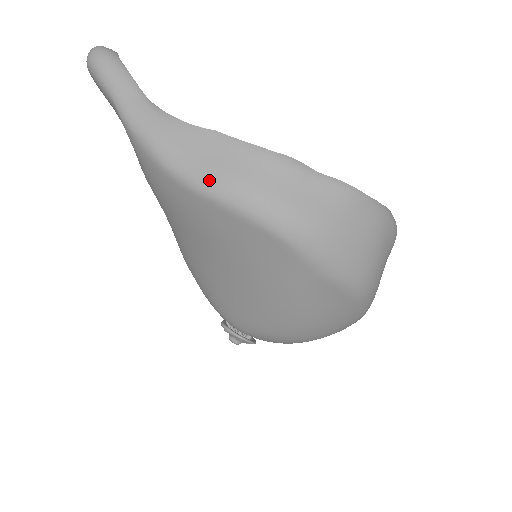
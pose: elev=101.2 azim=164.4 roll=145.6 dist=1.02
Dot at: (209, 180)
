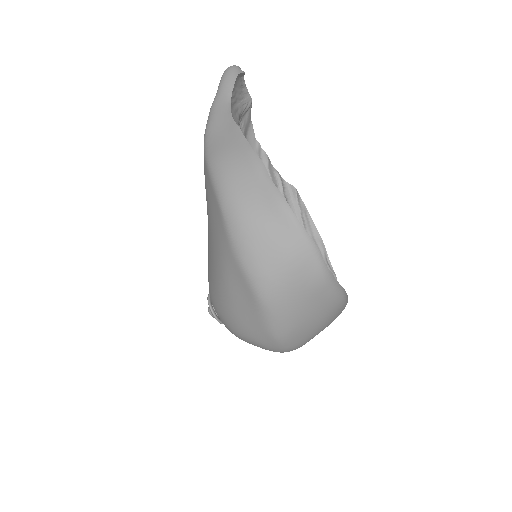
Dot at: (213, 151)
